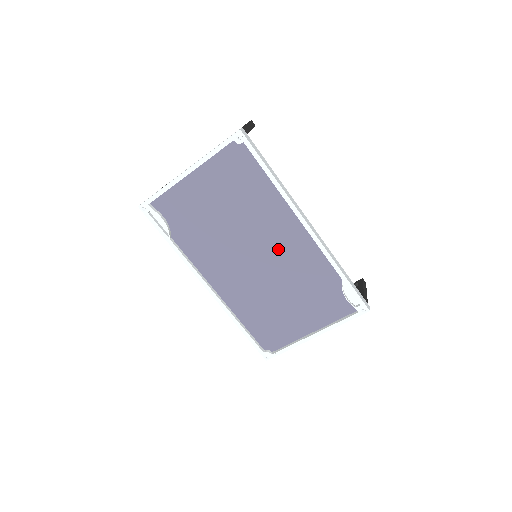
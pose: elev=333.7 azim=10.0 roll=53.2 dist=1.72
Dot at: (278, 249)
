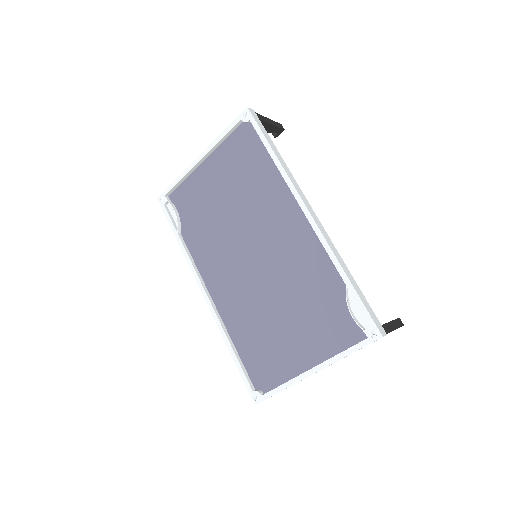
Dot at: (277, 245)
